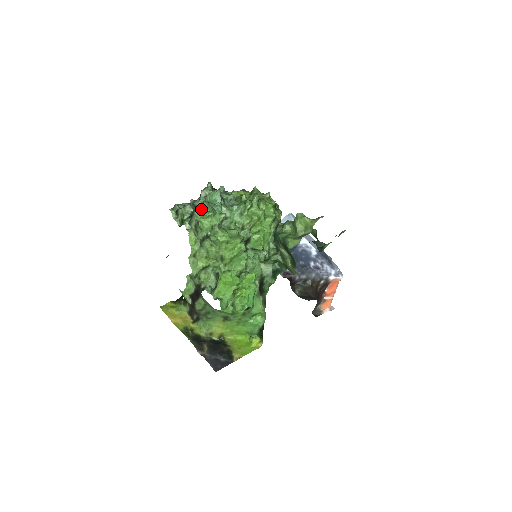
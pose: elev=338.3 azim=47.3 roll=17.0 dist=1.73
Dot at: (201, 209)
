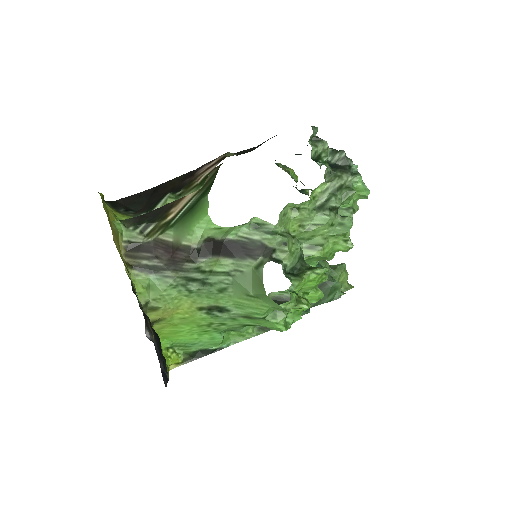
Dot at: occluded
